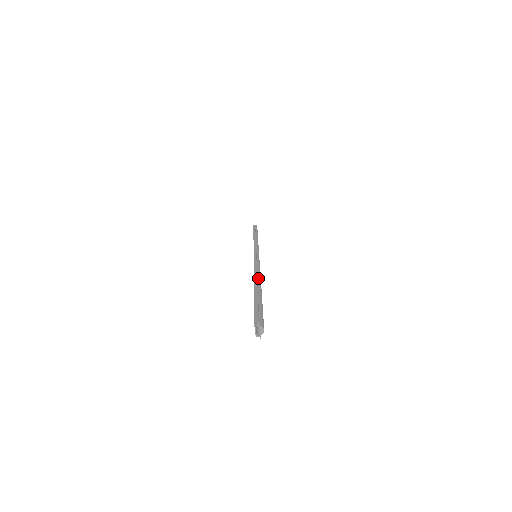
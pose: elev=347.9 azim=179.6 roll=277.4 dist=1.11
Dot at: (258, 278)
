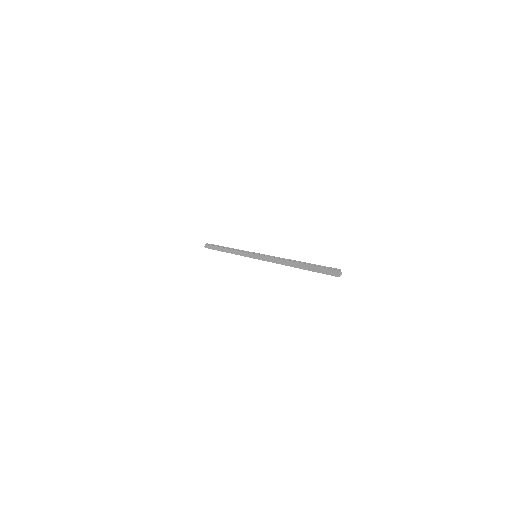
Dot at: (292, 261)
